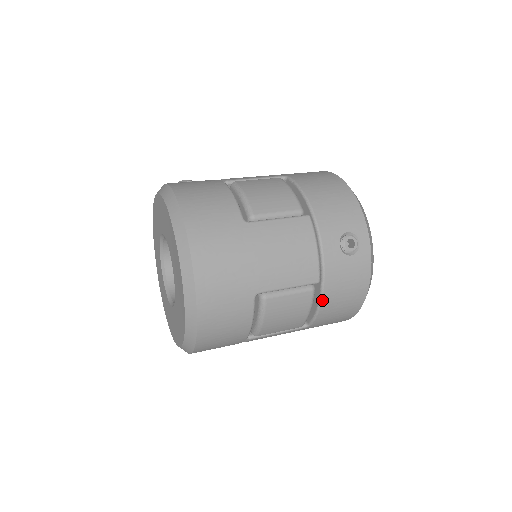
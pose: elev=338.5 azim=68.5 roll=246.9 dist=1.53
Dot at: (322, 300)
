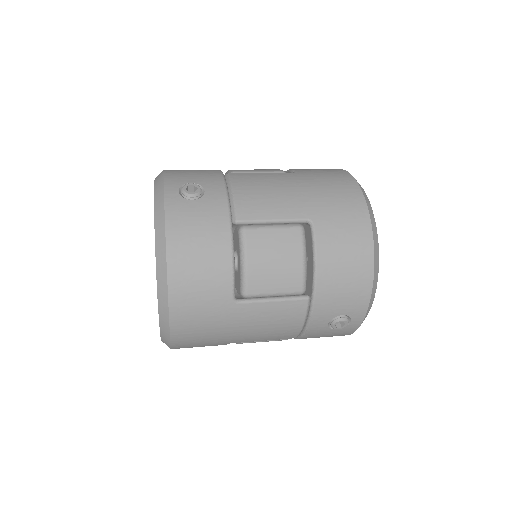
Dot at: occluded
